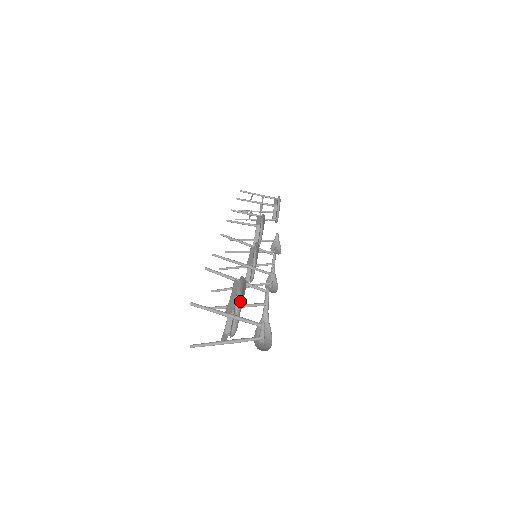
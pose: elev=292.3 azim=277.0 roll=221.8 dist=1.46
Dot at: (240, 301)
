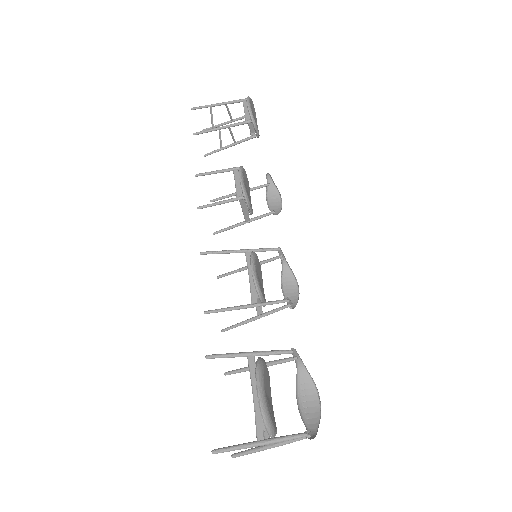
Dot at: (269, 421)
